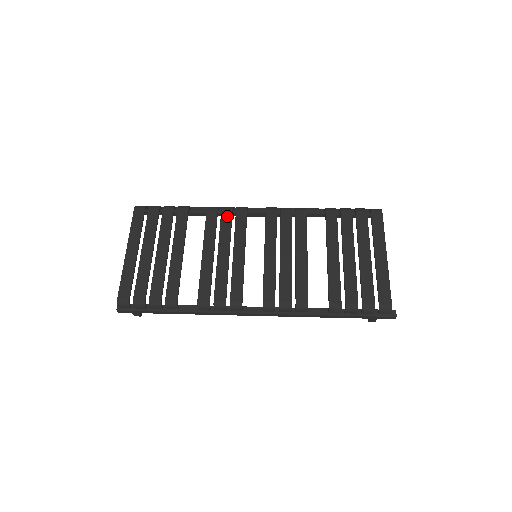
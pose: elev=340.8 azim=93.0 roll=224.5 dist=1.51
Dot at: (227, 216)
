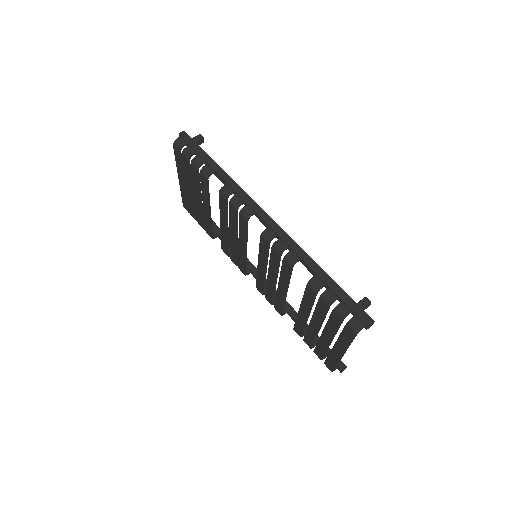
Dot at: (233, 213)
